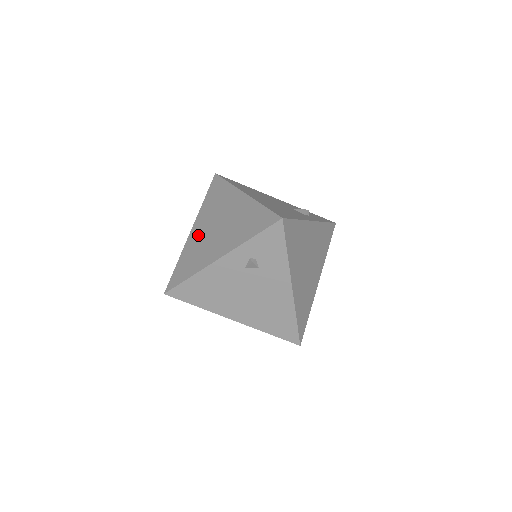
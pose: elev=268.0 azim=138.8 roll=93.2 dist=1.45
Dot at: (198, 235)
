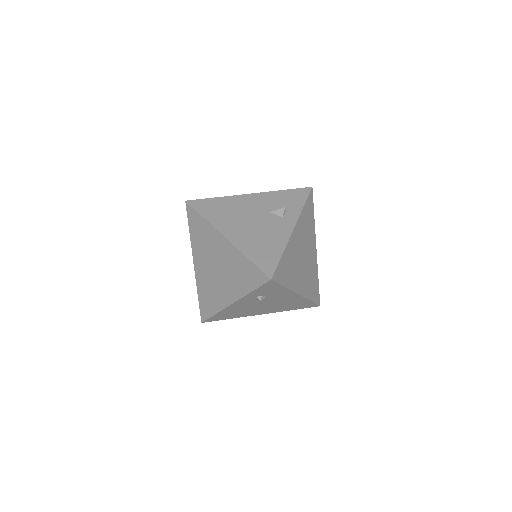
Dot at: (203, 272)
